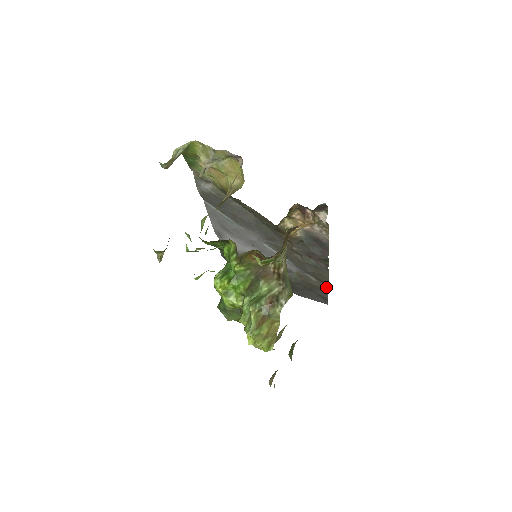
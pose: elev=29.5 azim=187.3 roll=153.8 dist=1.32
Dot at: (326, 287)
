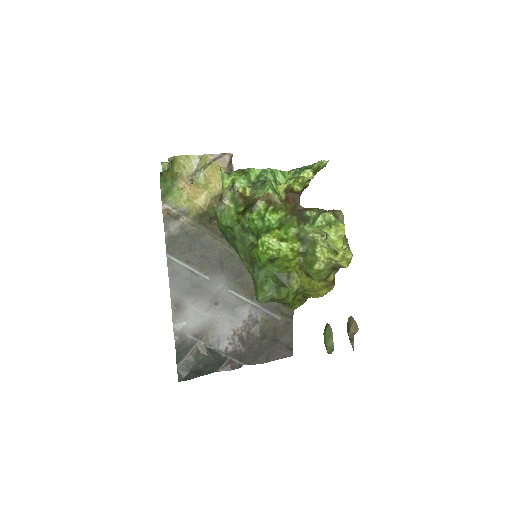
Dot at: (290, 323)
